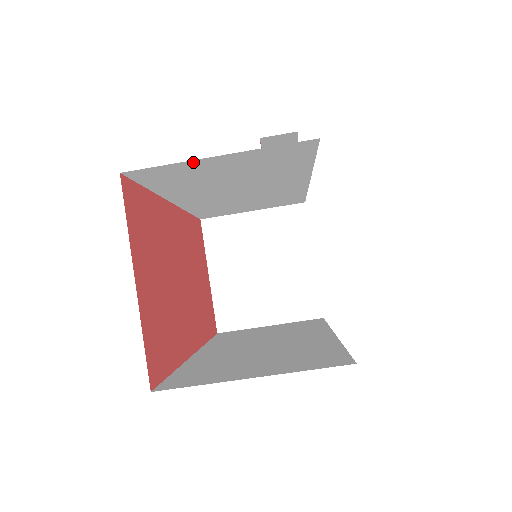
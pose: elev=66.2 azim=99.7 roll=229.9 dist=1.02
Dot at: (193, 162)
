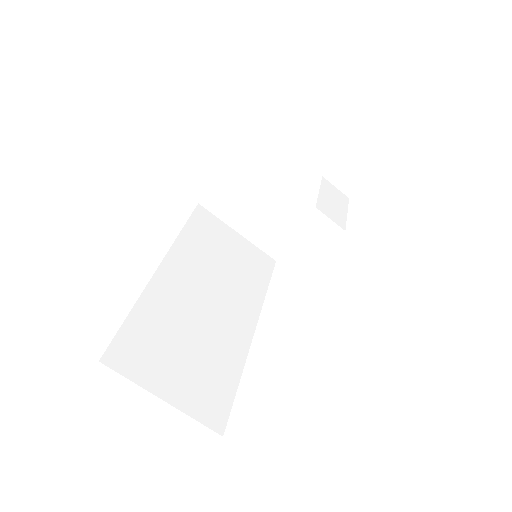
Dot at: occluded
